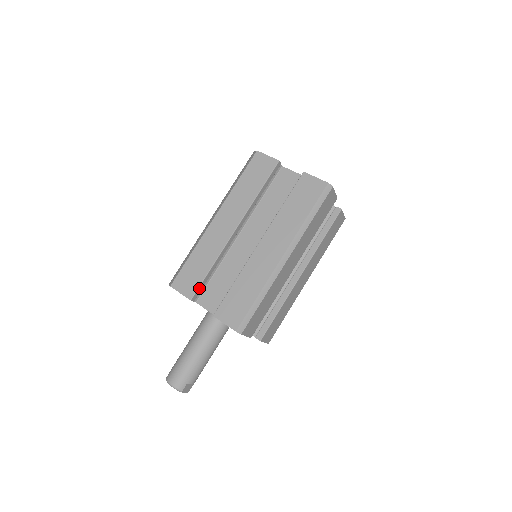
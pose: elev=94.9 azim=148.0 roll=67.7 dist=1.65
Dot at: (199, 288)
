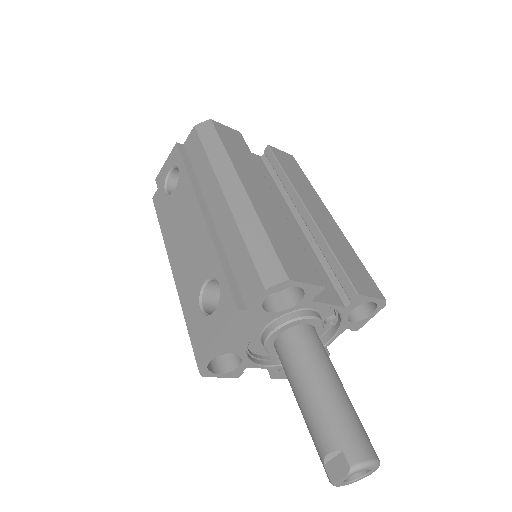
Dot at: (313, 271)
